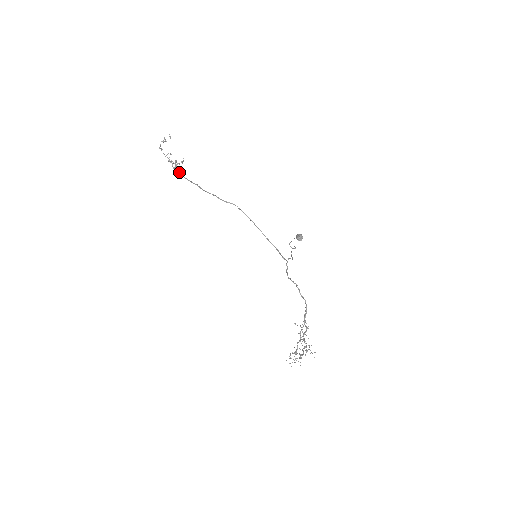
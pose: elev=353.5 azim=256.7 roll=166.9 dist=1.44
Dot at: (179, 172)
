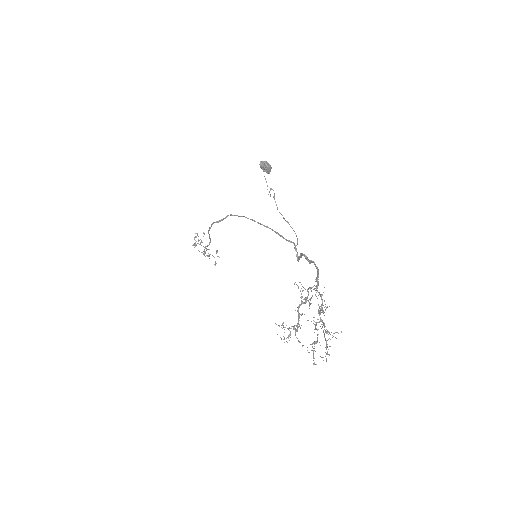
Dot at: occluded
